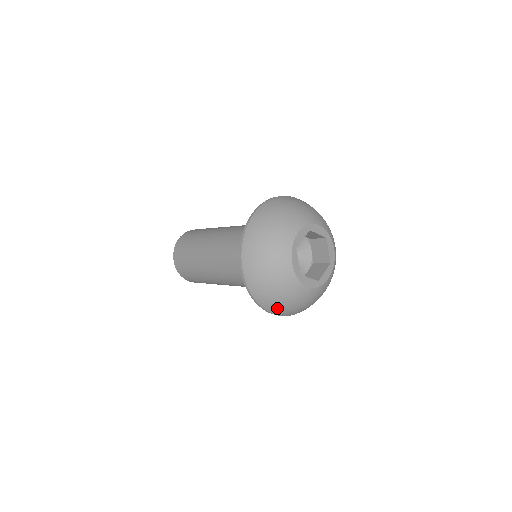
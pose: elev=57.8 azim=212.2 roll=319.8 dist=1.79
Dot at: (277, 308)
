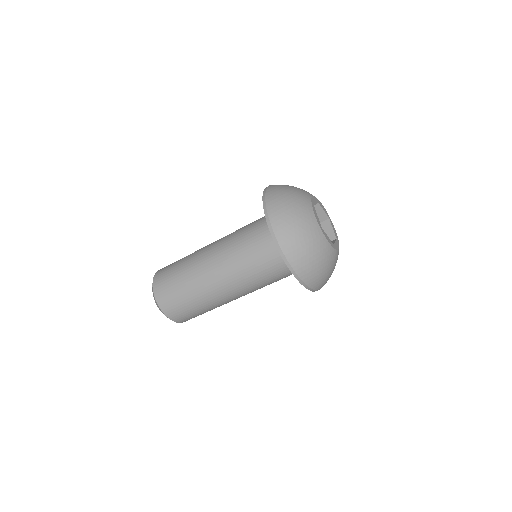
Dot at: (302, 262)
